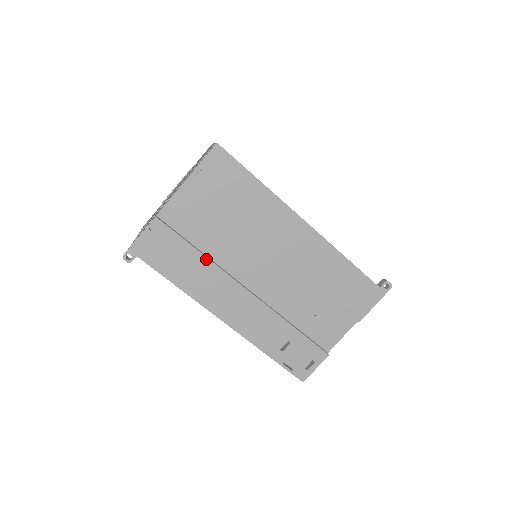
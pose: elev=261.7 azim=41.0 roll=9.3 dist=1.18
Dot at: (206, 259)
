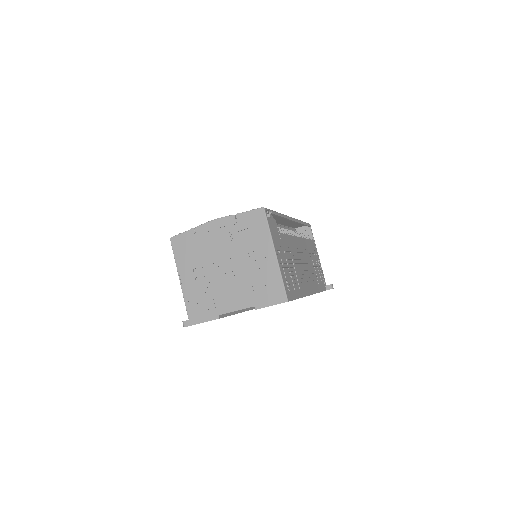
Dot at: occluded
